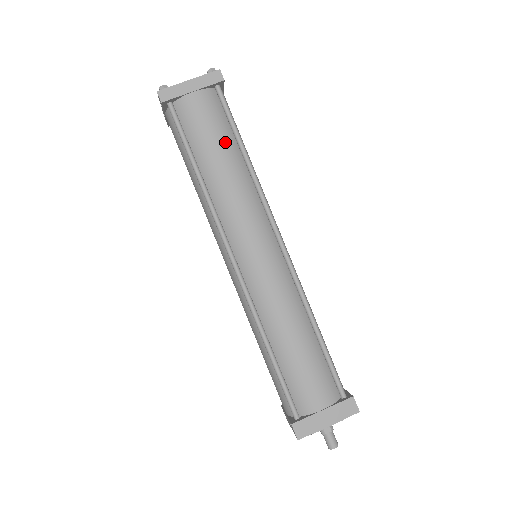
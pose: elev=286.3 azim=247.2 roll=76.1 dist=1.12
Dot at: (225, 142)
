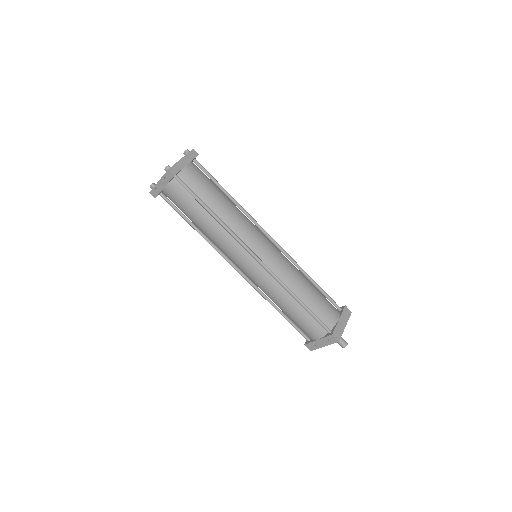
Dot at: (218, 190)
